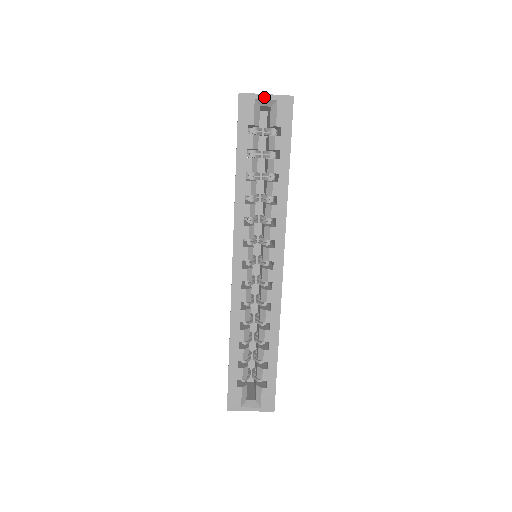
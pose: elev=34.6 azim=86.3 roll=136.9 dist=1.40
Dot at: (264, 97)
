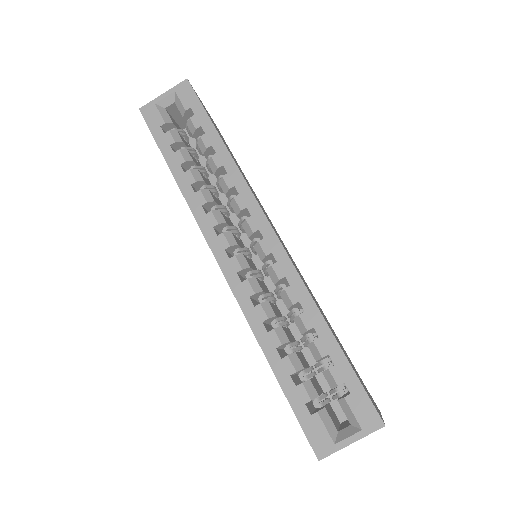
Dot at: (162, 97)
